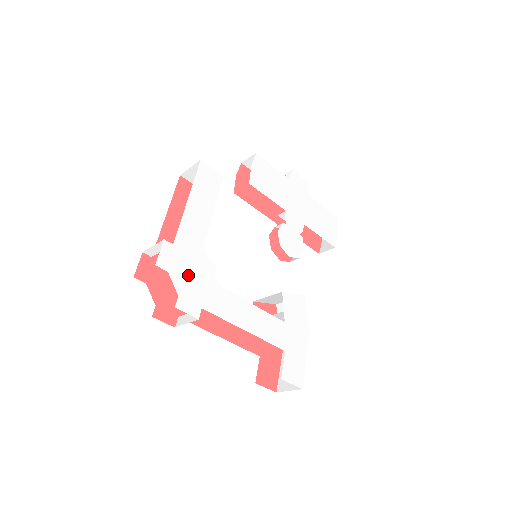
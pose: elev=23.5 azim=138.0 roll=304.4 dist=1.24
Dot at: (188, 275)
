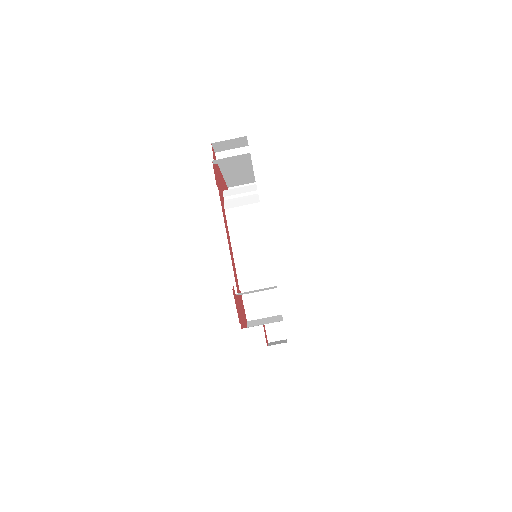
Dot at: occluded
